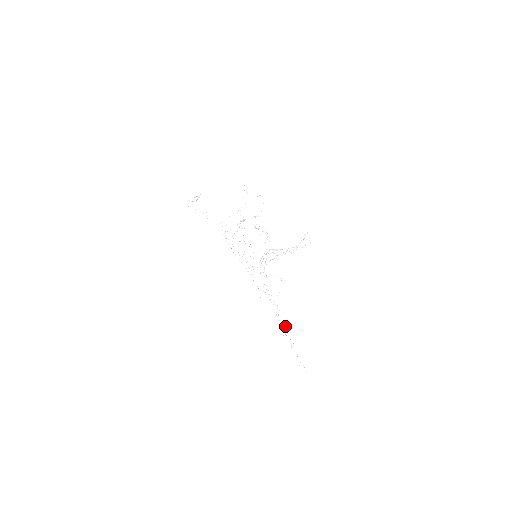
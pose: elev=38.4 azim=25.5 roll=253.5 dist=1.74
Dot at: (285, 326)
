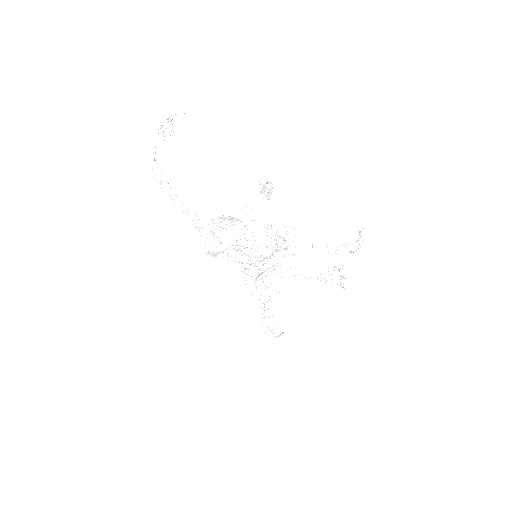
Dot at: occluded
